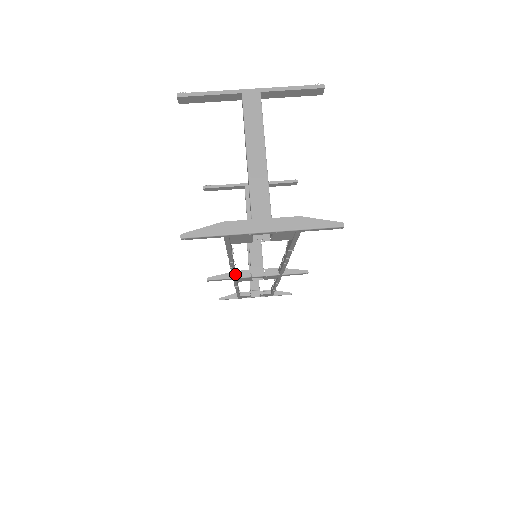
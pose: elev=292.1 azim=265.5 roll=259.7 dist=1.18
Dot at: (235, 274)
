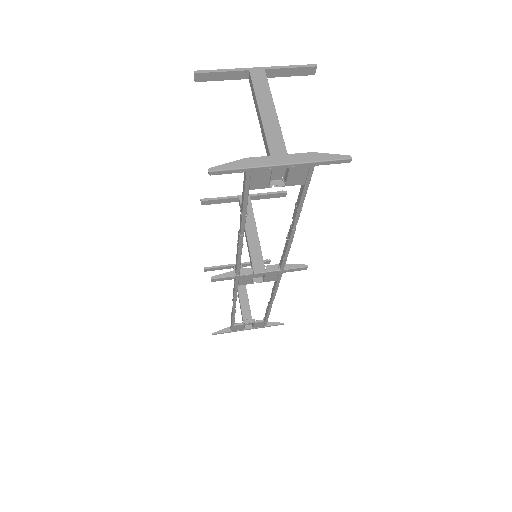
Dot at: (240, 266)
